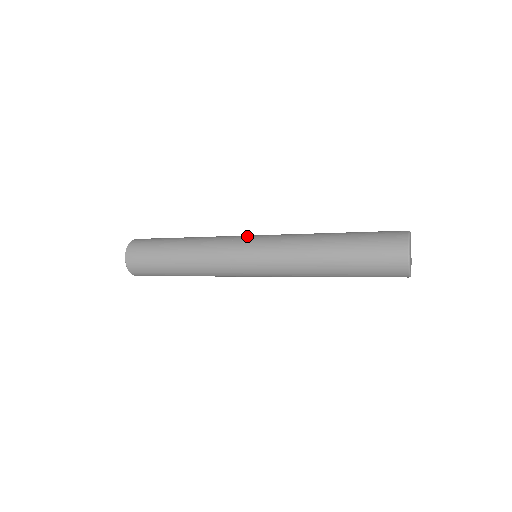
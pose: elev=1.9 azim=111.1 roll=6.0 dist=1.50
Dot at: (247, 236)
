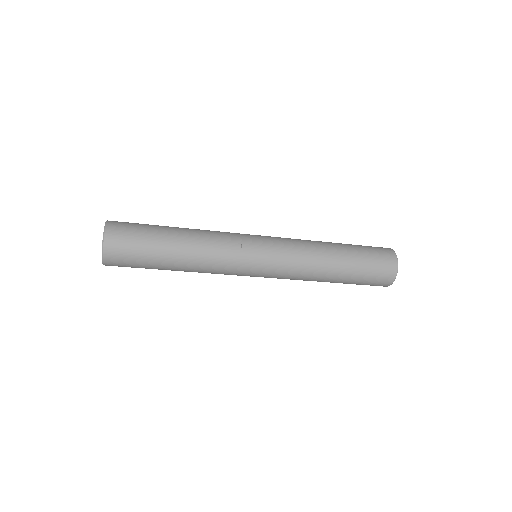
Dot at: (255, 245)
